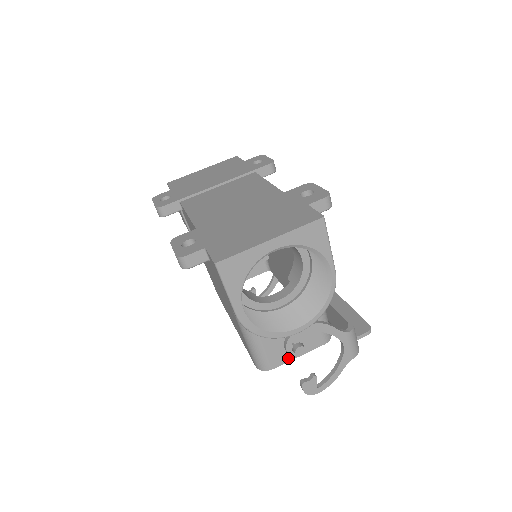
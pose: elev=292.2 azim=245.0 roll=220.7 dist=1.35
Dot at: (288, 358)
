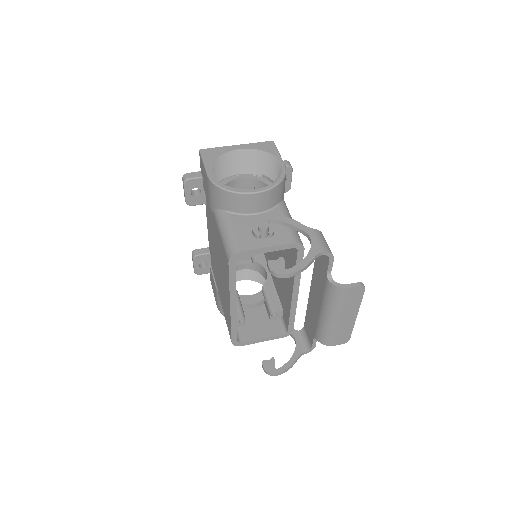
Dot at: (257, 246)
